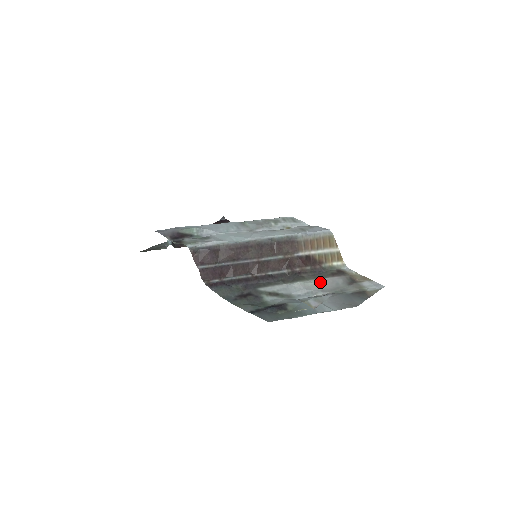
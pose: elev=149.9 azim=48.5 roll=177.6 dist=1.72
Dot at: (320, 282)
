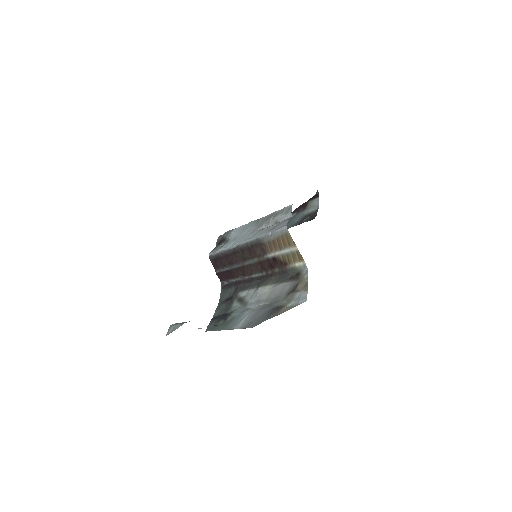
Dot at: (273, 289)
